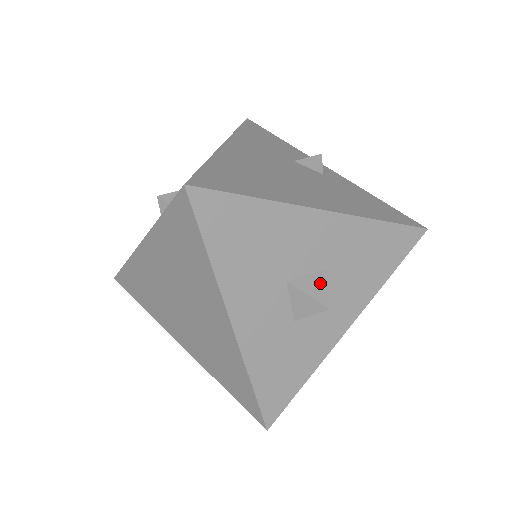
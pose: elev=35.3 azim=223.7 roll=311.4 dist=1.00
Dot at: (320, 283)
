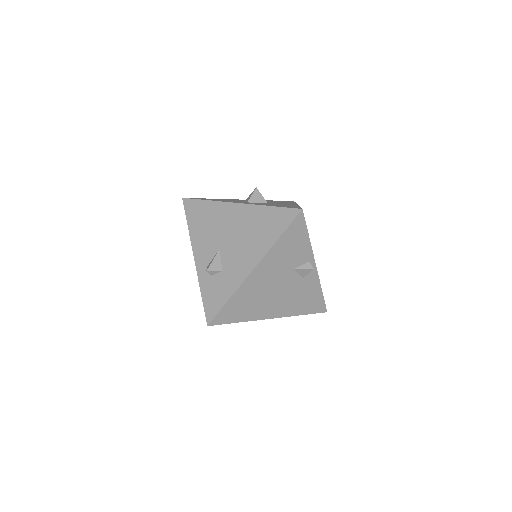
Dot at: occluded
